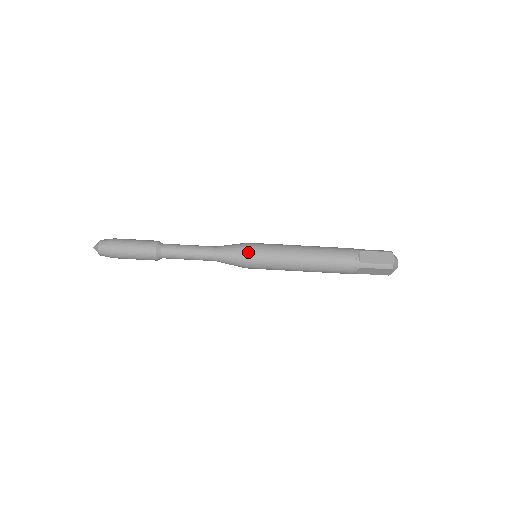
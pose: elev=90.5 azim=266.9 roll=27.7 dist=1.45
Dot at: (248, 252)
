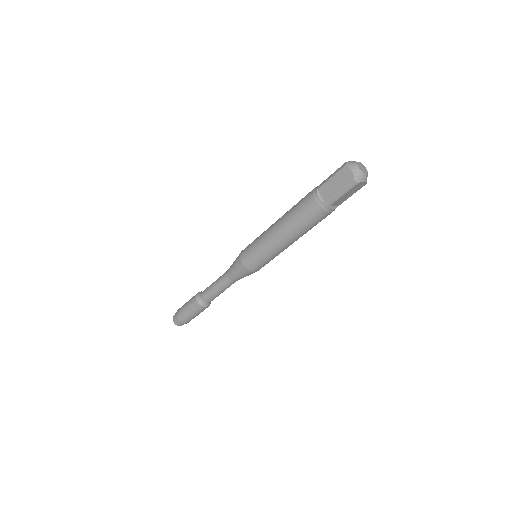
Dot at: occluded
